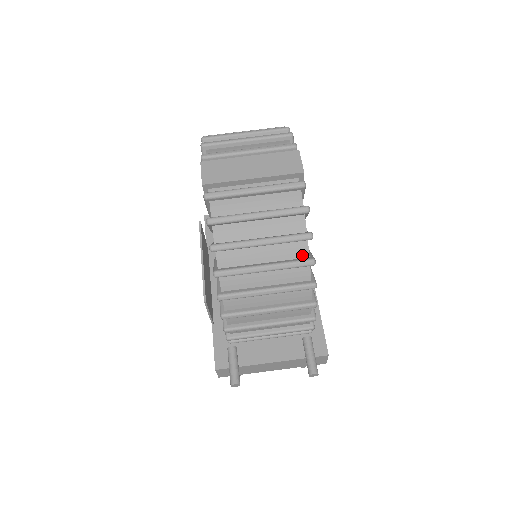
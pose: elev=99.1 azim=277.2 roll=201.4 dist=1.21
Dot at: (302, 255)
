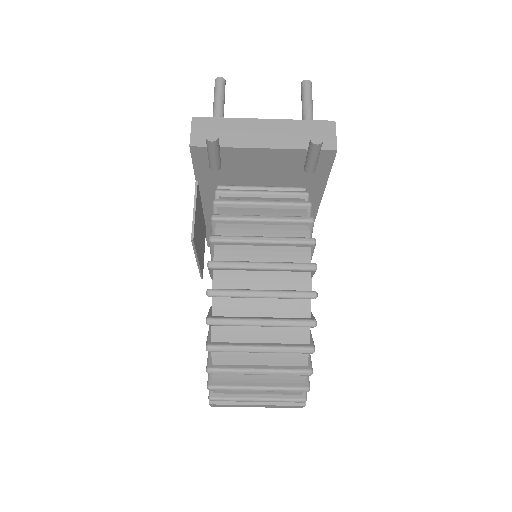
Dot at: occluded
